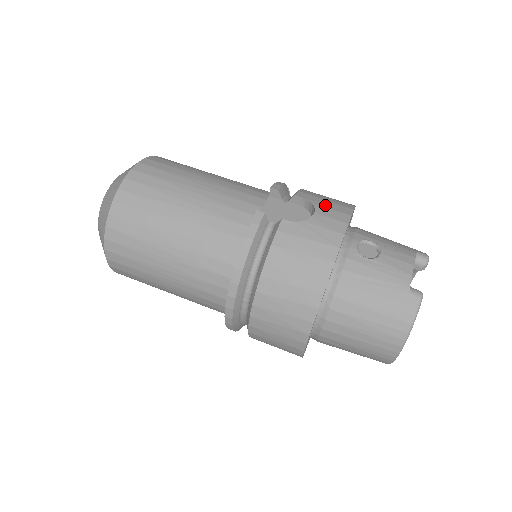
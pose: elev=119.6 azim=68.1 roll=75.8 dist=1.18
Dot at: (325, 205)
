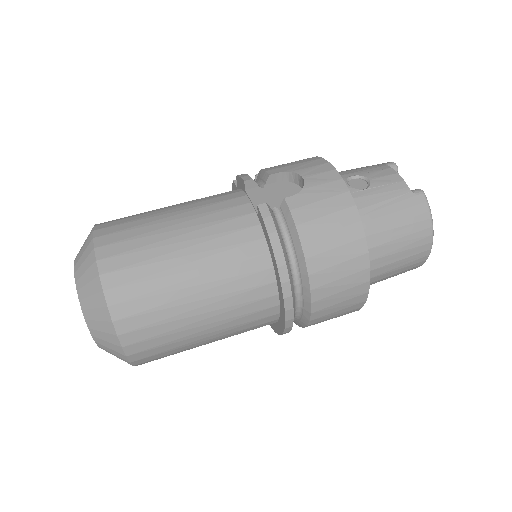
Dot at: (301, 167)
